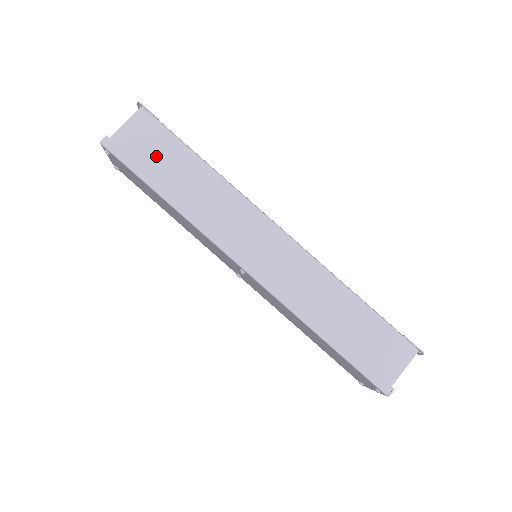
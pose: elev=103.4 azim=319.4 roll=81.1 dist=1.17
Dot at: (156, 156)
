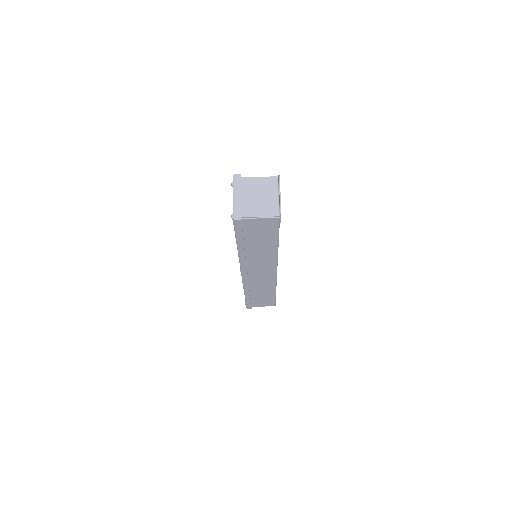
Dot at: (257, 235)
